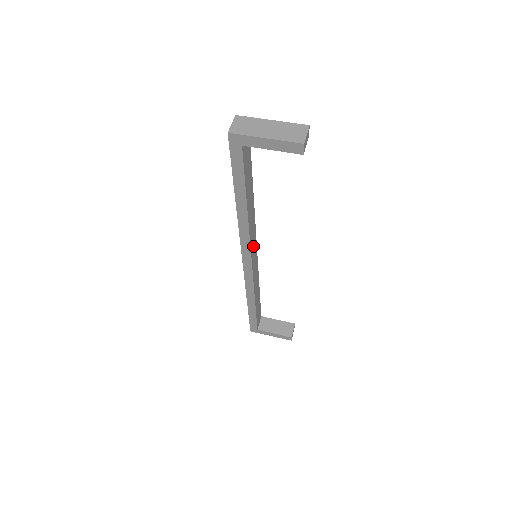
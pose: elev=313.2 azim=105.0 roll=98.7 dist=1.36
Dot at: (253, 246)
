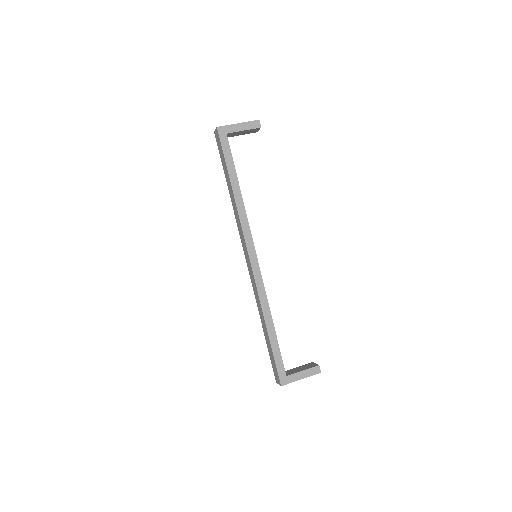
Dot at: occluded
